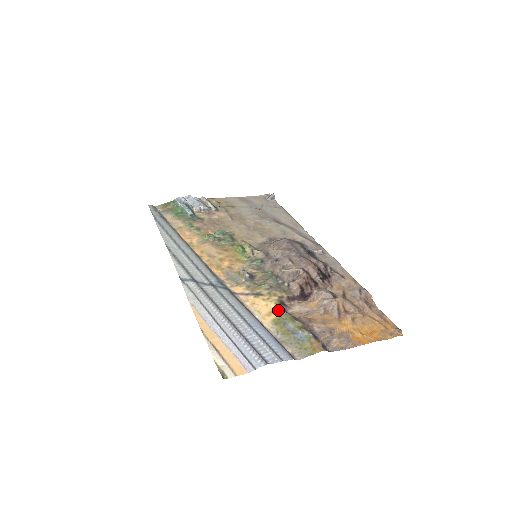
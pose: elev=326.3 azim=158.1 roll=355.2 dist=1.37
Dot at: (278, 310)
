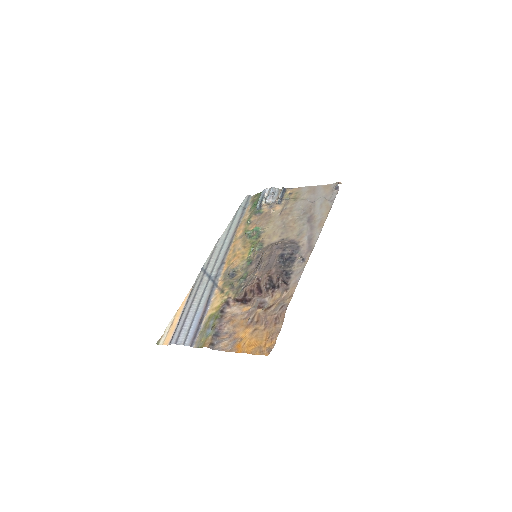
Dot at: (219, 308)
